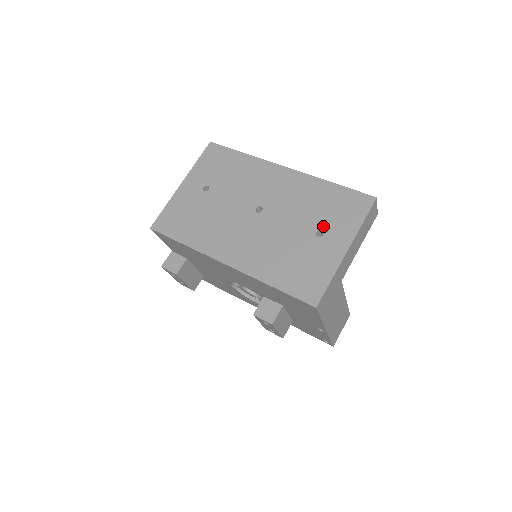
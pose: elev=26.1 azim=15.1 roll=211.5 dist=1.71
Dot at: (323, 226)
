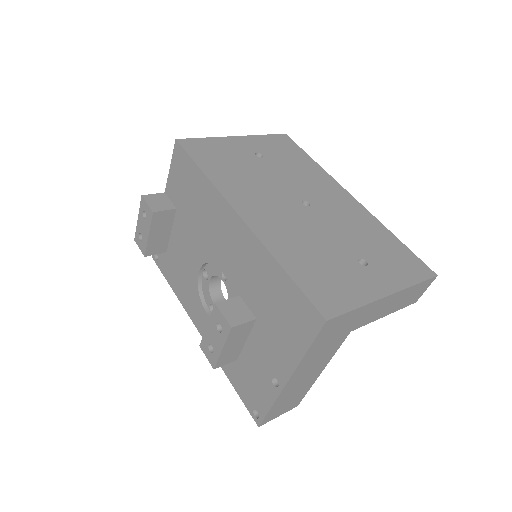
Dot at: (370, 259)
